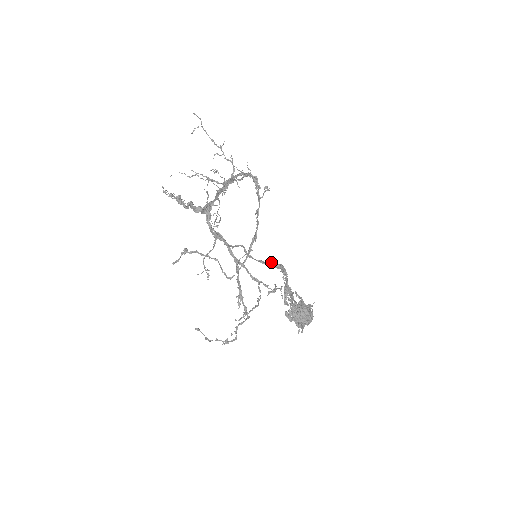
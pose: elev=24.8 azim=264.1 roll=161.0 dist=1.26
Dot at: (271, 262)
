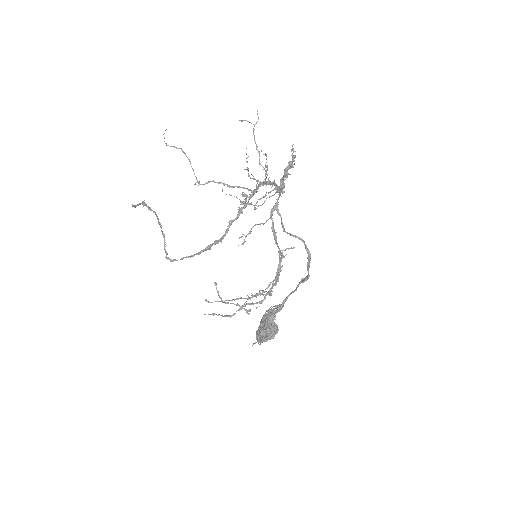
Dot at: occluded
